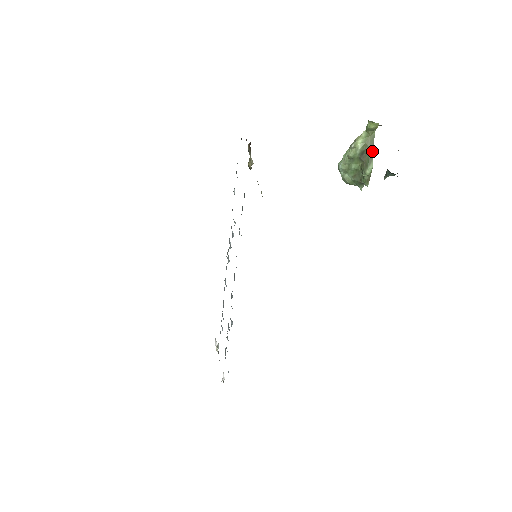
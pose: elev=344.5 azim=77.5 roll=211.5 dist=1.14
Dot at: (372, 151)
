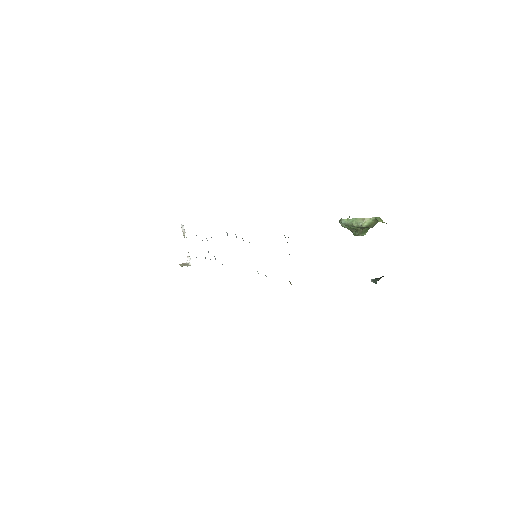
Dot at: occluded
